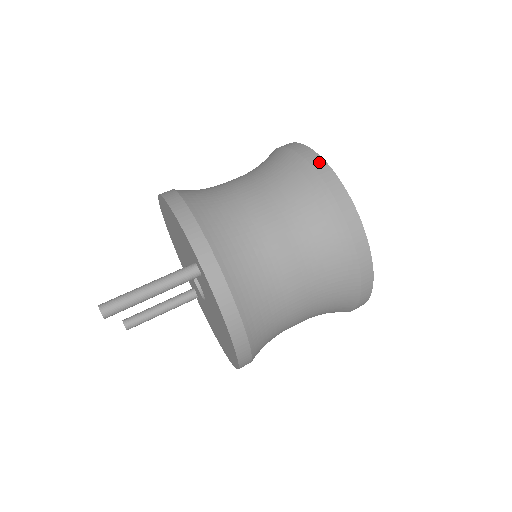
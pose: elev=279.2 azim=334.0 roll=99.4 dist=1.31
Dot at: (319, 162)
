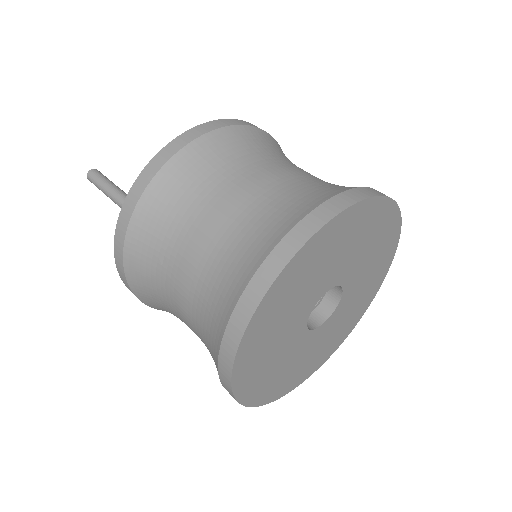
Dot at: (273, 268)
